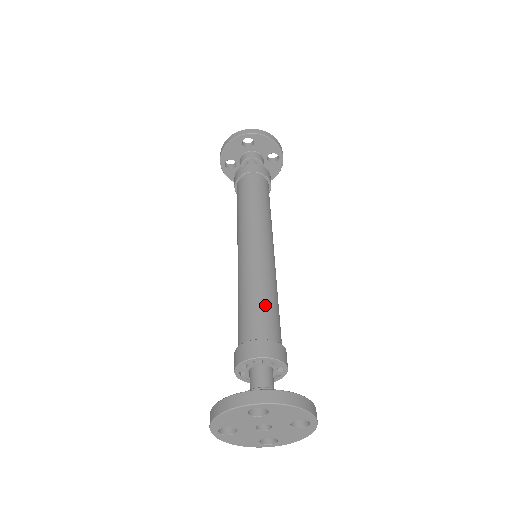
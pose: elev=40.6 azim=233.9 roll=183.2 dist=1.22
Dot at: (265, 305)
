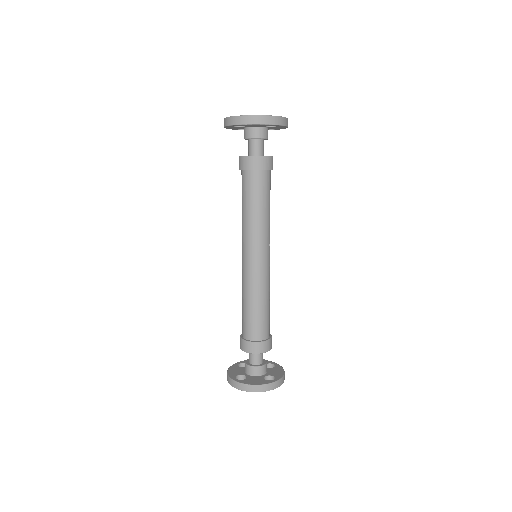
Dot at: (251, 315)
